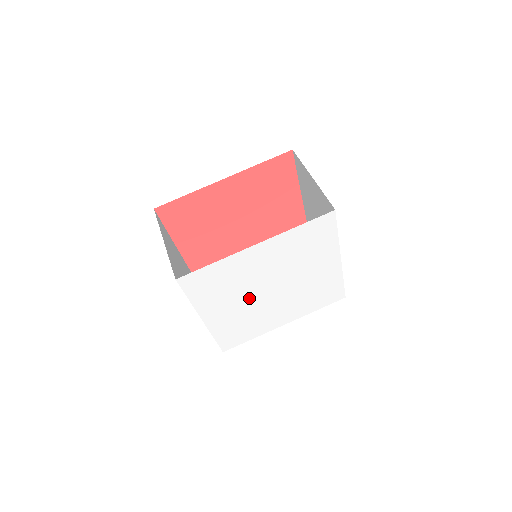
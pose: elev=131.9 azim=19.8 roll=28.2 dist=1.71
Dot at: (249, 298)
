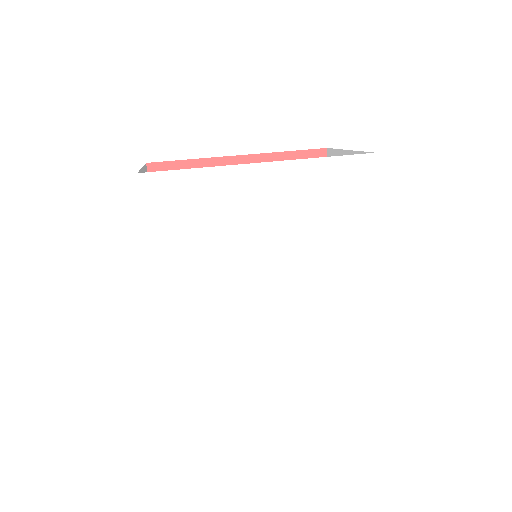
Dot at: (232, 276)
